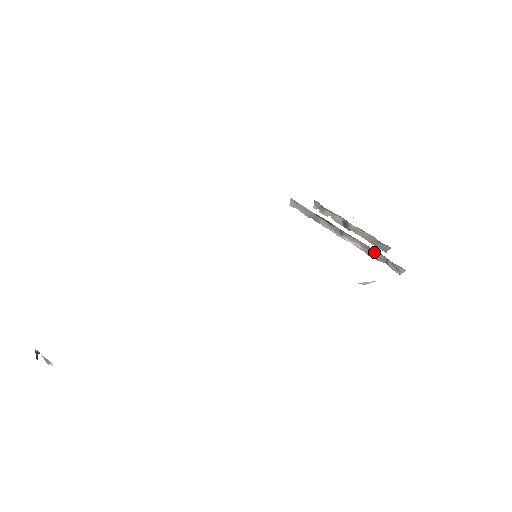
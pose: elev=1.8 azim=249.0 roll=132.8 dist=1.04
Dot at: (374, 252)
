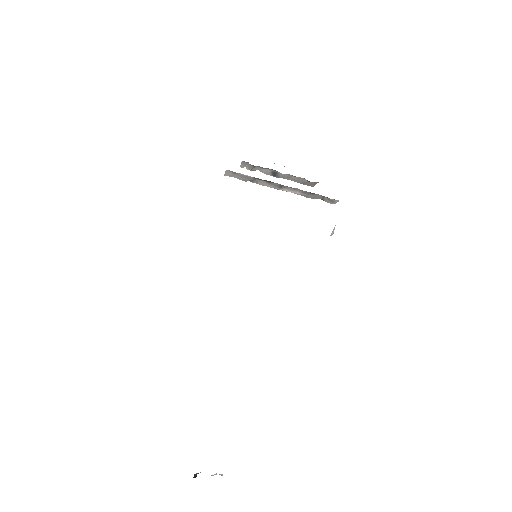
Dot at: (312, 194)
